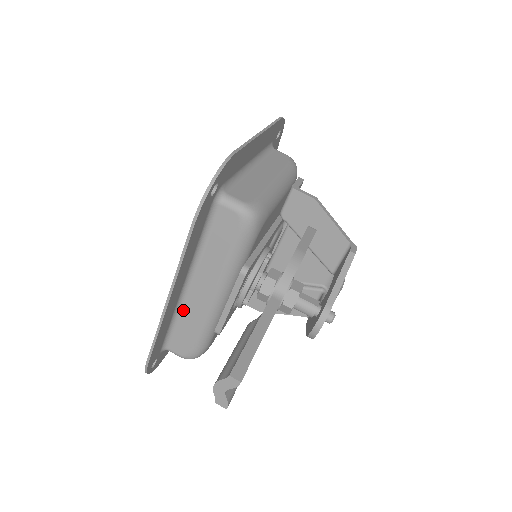
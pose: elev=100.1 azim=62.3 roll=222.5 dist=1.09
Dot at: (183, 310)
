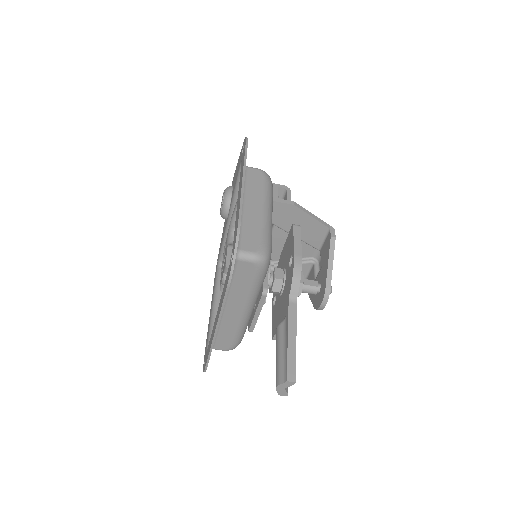
Dot at: (221, 325)
